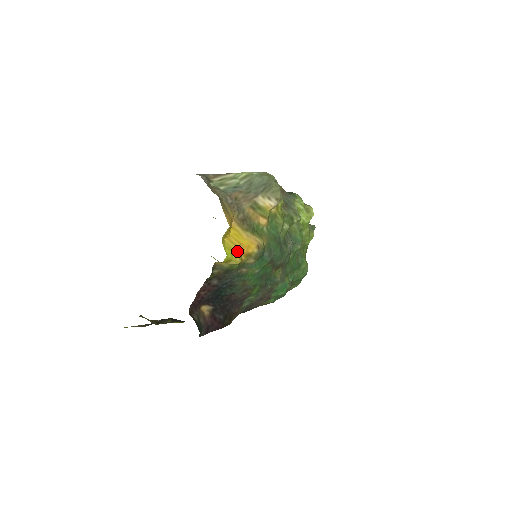
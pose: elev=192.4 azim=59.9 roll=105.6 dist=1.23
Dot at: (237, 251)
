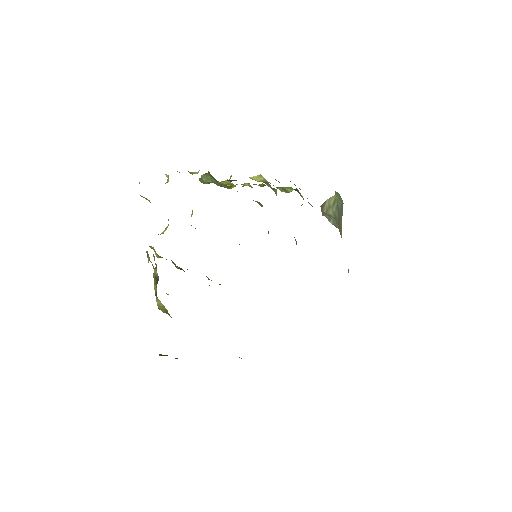
Dot at: occluded
